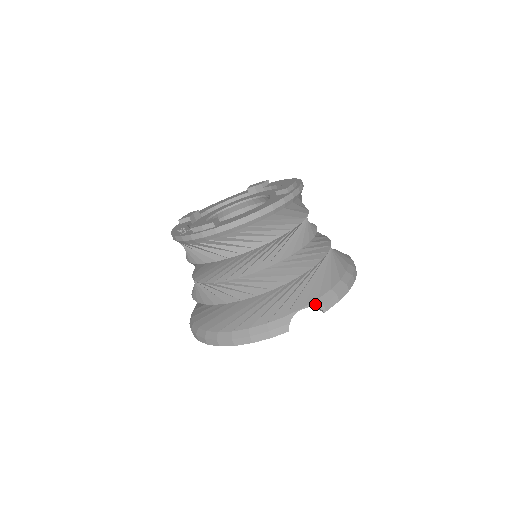
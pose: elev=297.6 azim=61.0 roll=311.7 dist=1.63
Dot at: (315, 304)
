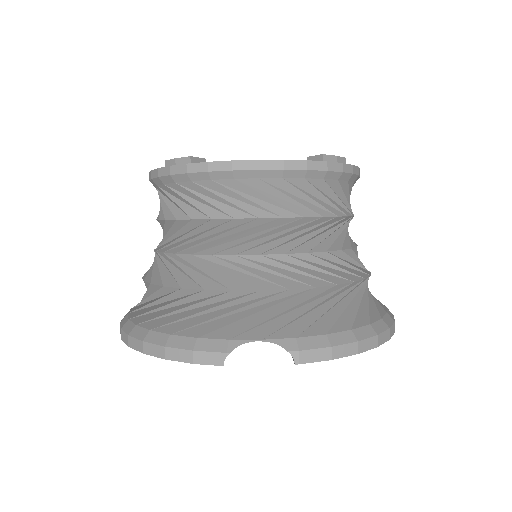
Dot at: (286, 343)
